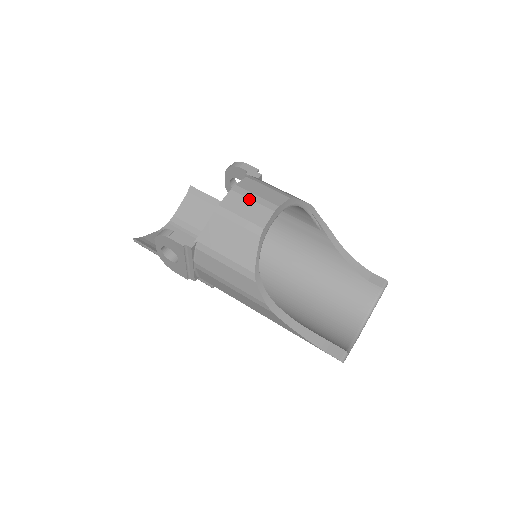
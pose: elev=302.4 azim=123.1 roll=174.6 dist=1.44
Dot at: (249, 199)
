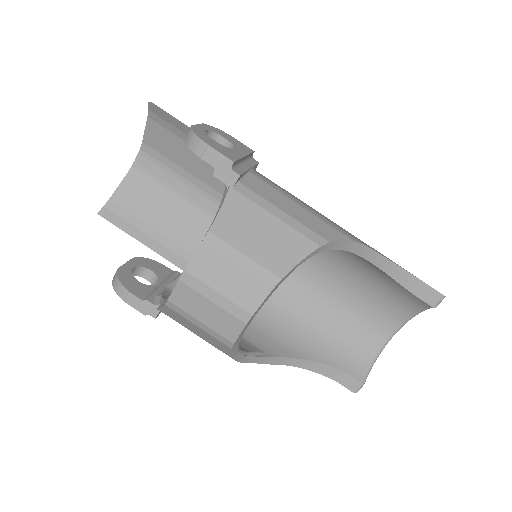
Dot at: (208, 300)
